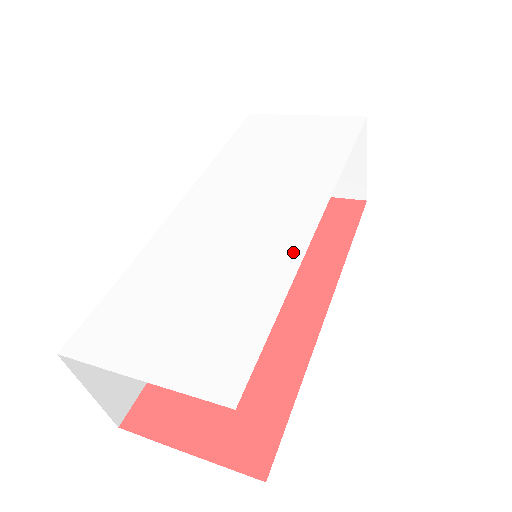
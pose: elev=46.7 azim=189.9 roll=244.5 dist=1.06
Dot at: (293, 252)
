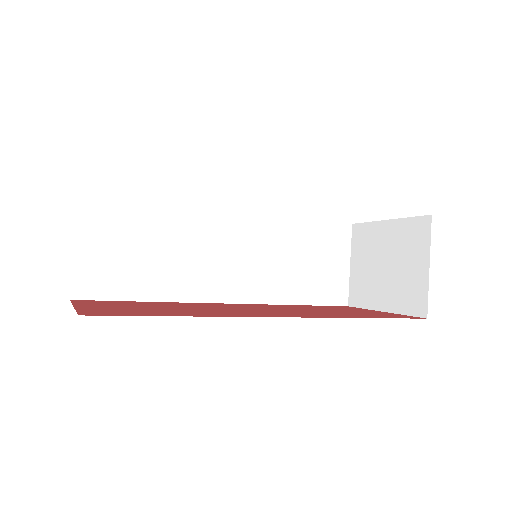
Dot at: occluded
